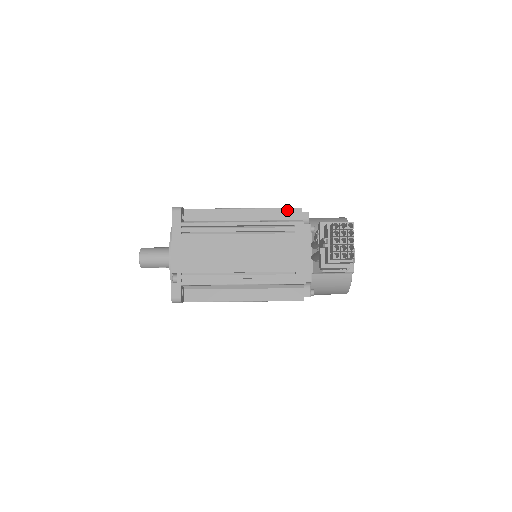
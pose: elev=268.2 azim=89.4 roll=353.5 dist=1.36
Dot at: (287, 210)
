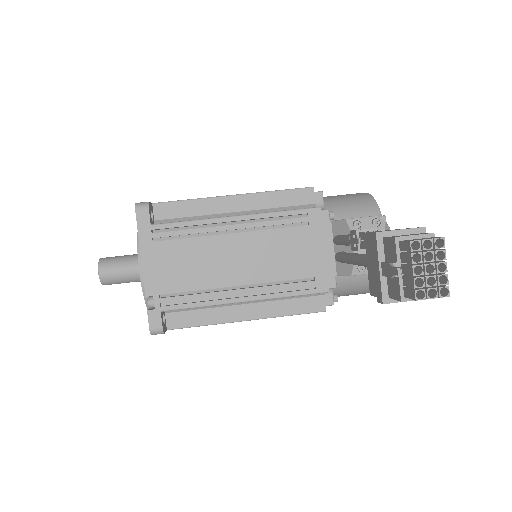
Dot at: (293, 192)
